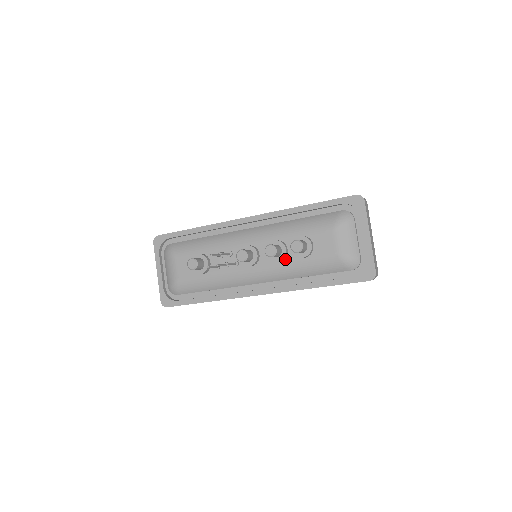
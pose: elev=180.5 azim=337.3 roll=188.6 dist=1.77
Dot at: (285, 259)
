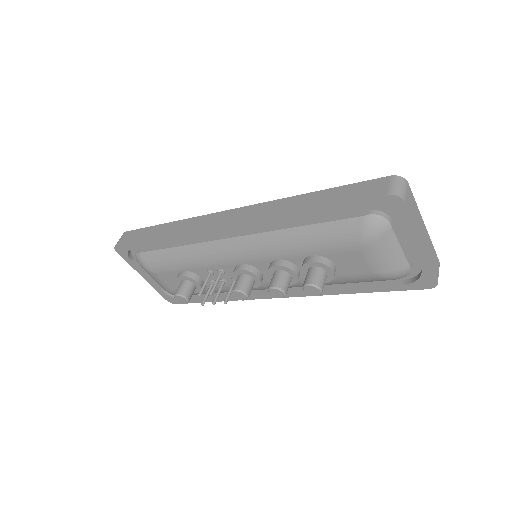
Dot at: (299, 277)
